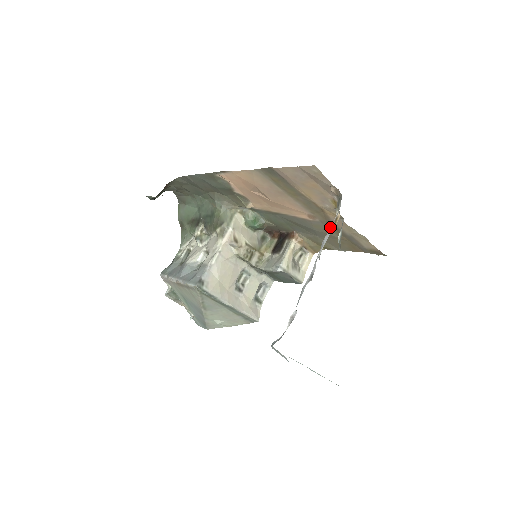
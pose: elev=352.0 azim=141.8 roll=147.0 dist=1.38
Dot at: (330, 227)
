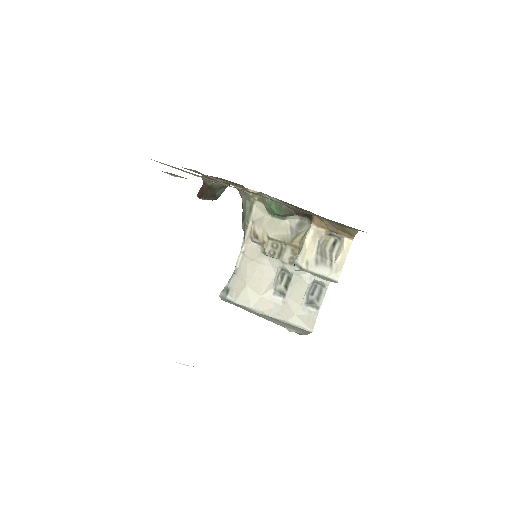
Dot at: (295, 208)
